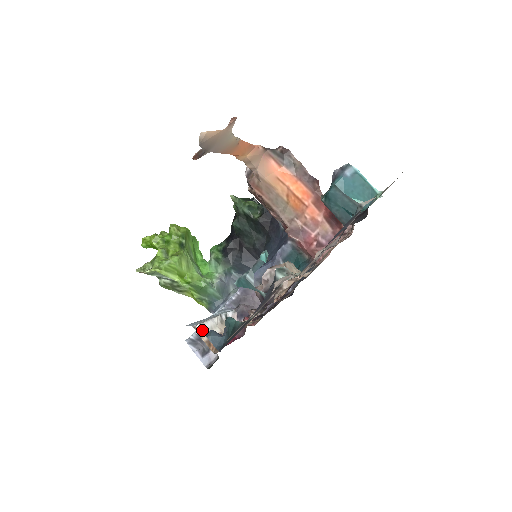
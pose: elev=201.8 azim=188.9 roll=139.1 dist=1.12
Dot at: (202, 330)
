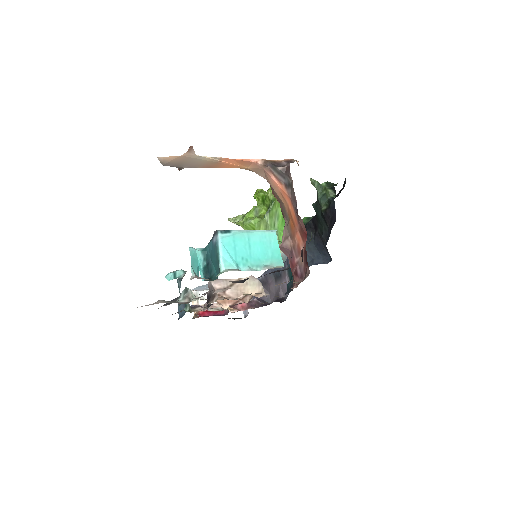
Dot at: occluded
